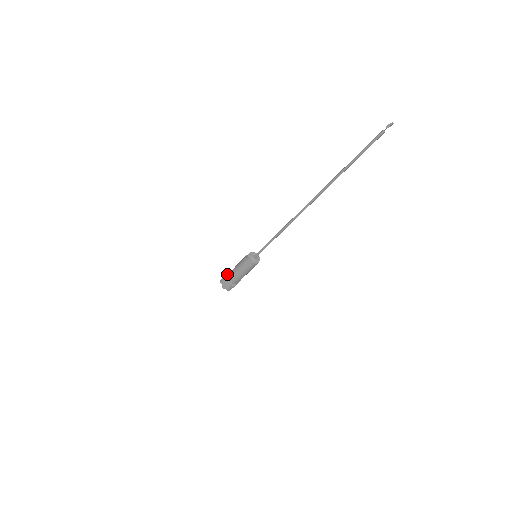
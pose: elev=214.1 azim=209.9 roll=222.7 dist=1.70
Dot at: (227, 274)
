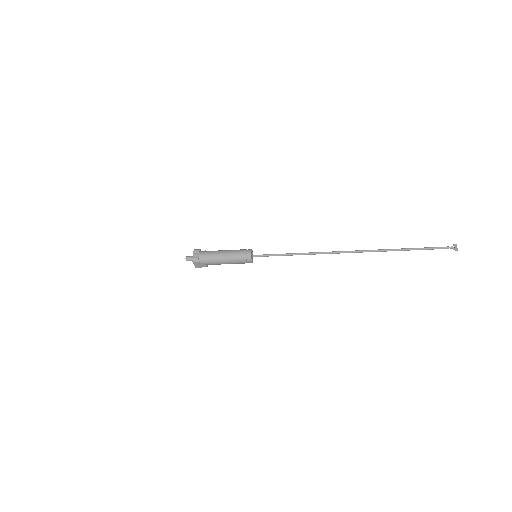
Dot at: (199, 251)
